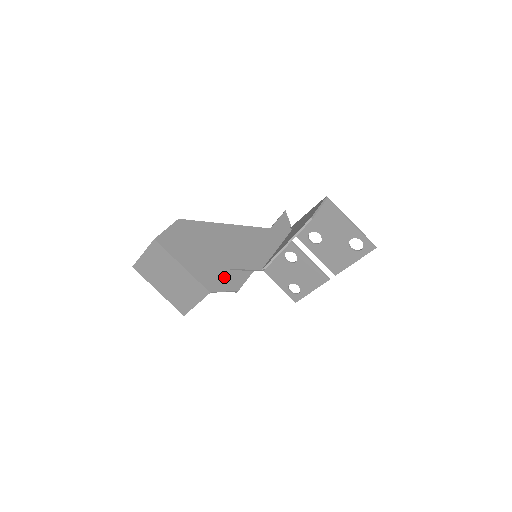
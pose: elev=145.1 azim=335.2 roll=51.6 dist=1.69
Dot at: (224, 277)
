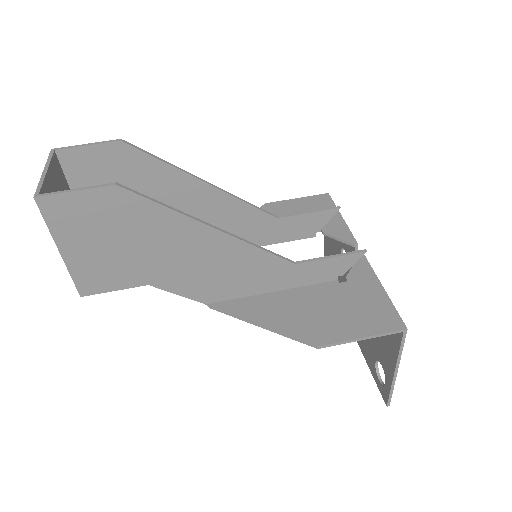
Dot at: occluded
